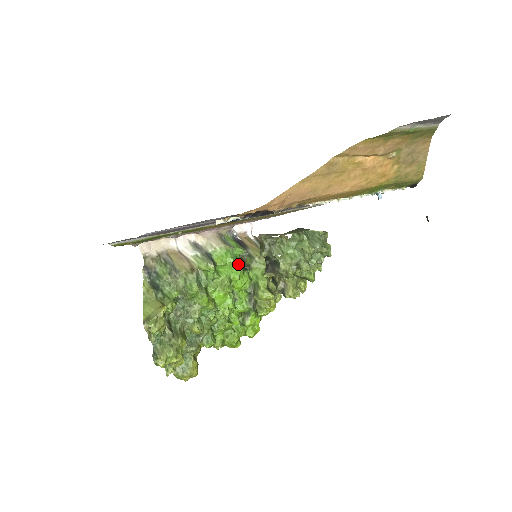
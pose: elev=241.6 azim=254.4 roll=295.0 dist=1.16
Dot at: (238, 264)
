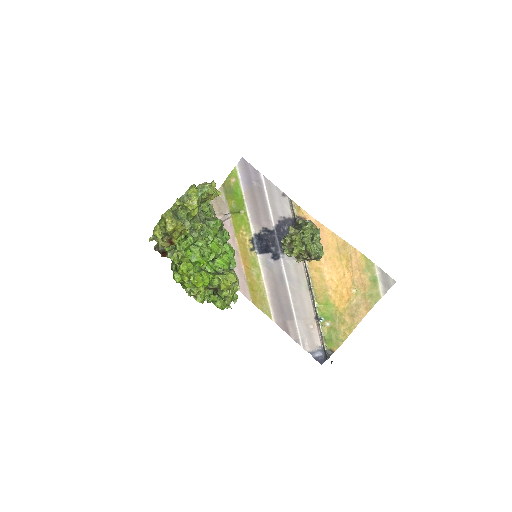
Dot at: occluded
